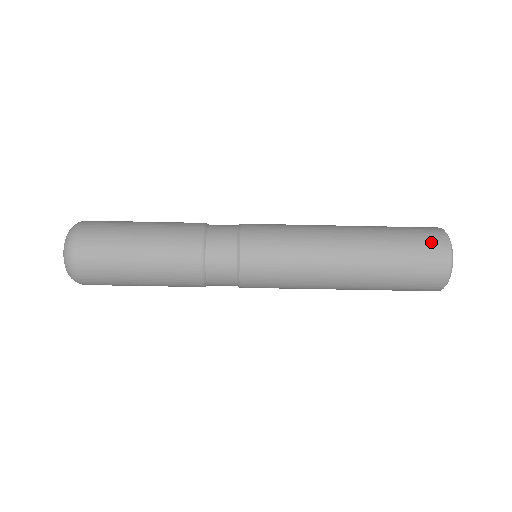
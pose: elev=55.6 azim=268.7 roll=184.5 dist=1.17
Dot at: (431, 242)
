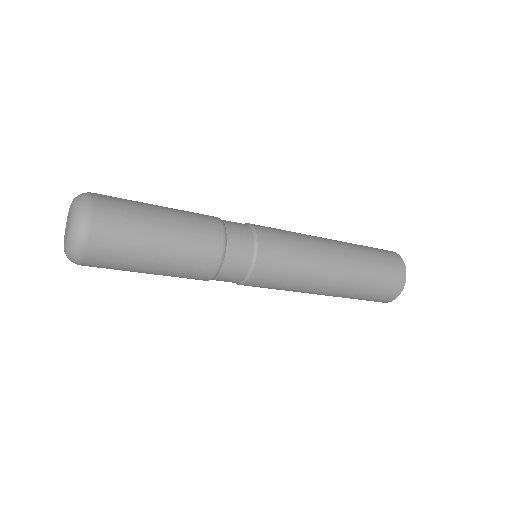
Dot at: (392, 286)
